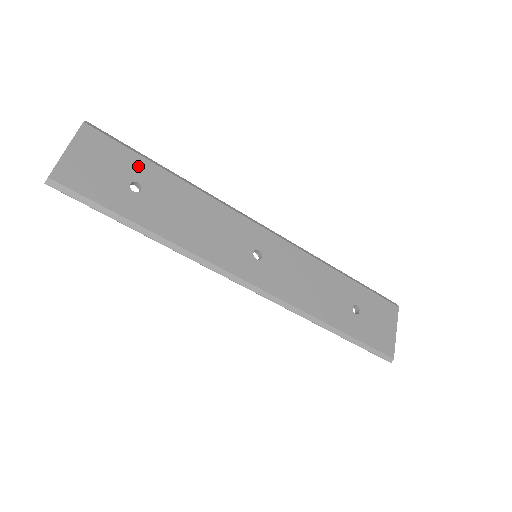
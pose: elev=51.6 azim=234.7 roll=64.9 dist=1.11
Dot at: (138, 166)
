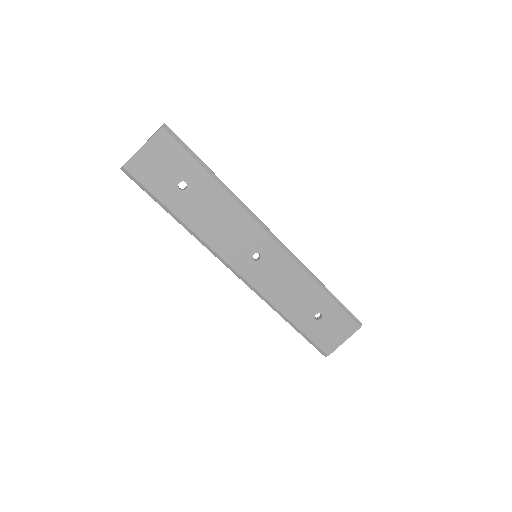
Dot at: (191, 170)
